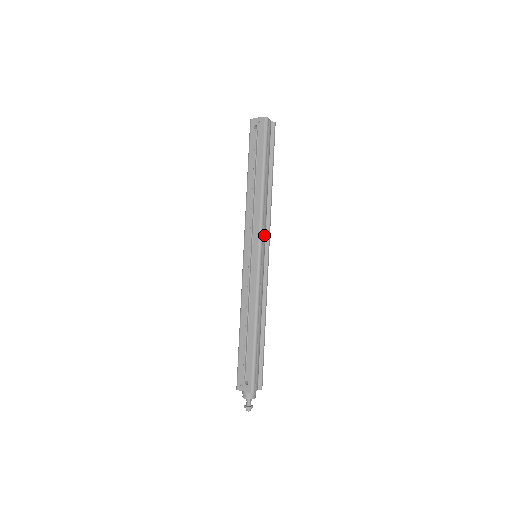
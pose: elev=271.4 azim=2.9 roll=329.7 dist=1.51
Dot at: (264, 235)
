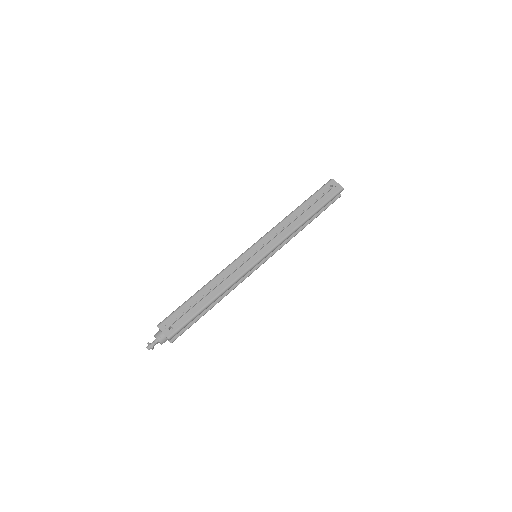
Dot at: occluded
